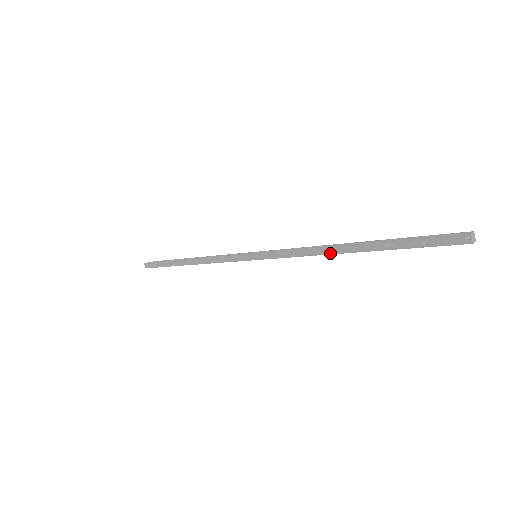
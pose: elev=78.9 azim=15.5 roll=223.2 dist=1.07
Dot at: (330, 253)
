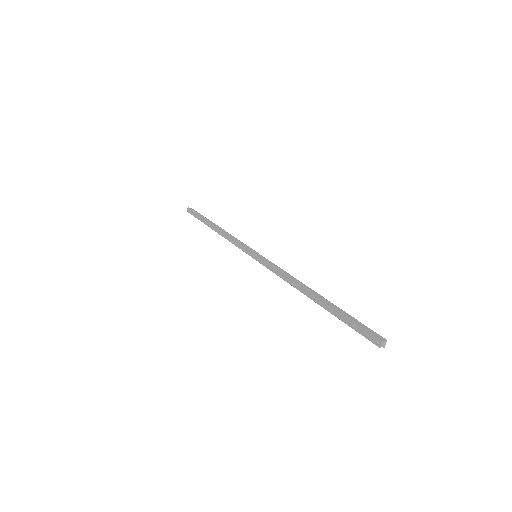
Dot at: (298, 289)
